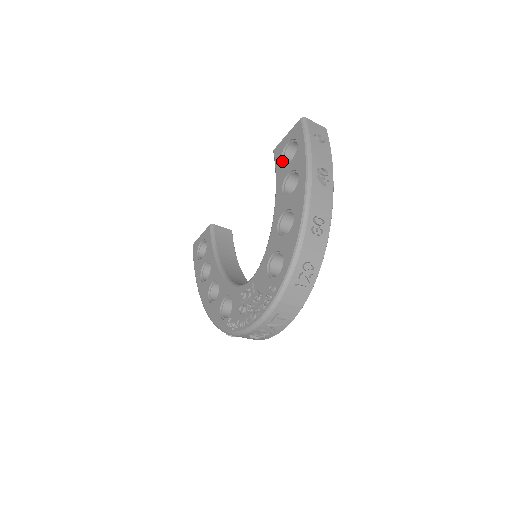
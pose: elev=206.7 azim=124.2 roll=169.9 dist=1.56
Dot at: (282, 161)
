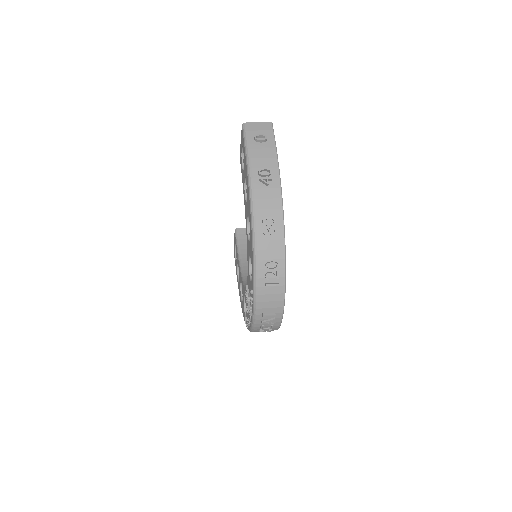
Dot at: (242, 169)
